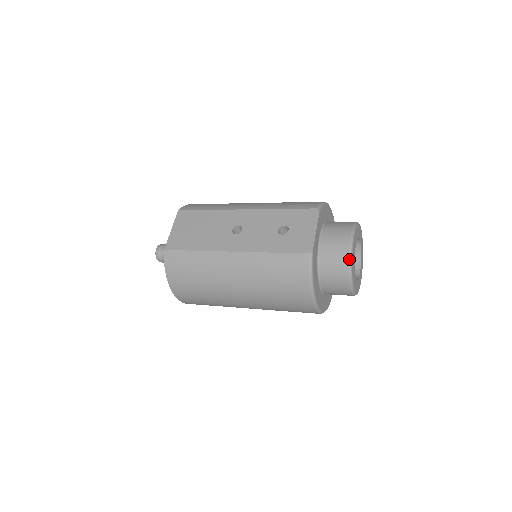
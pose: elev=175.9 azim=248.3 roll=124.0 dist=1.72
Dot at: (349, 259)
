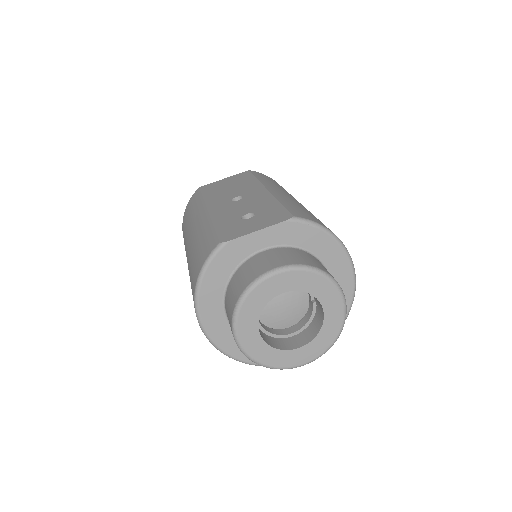
Dot at: (247, 286)
